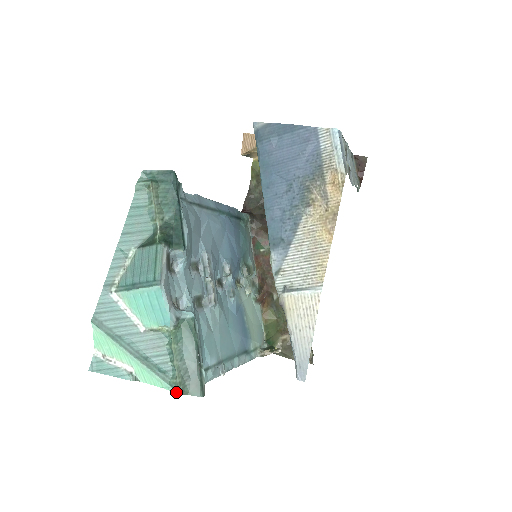
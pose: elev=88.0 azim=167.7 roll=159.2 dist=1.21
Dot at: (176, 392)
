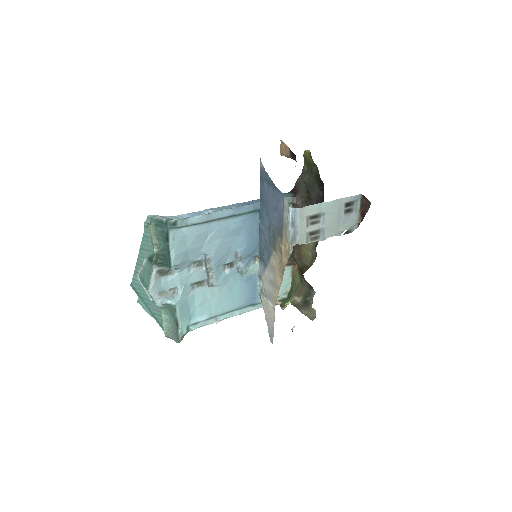
Dot at: (166, 335)
